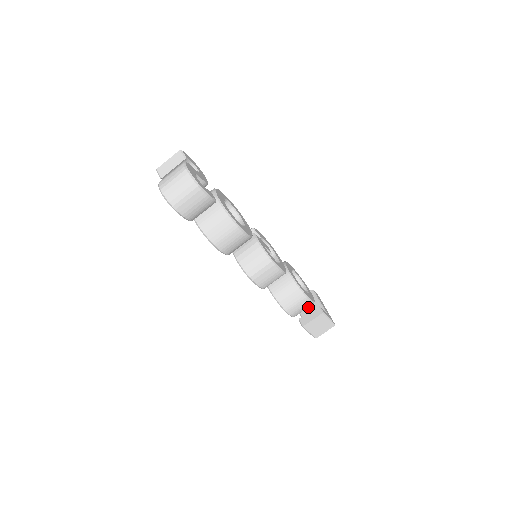
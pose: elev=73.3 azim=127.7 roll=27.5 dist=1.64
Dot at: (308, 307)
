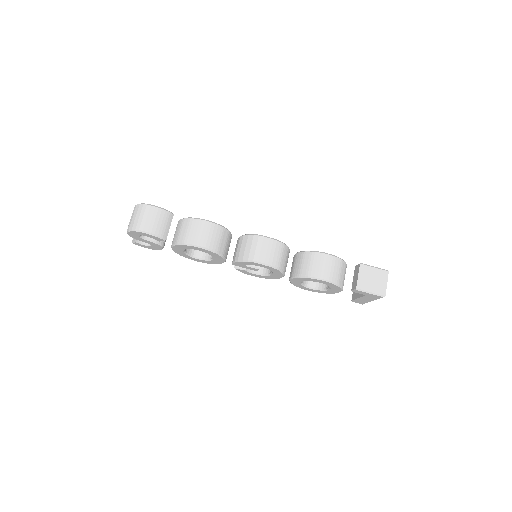
Dot at: occluded
